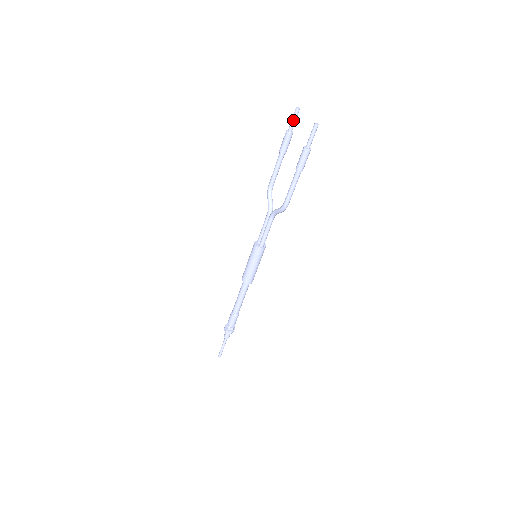
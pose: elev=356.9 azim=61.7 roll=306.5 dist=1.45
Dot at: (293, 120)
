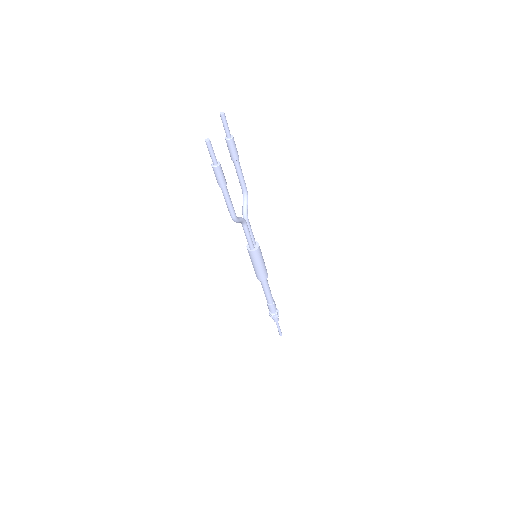
Dot at: (223, 126)
